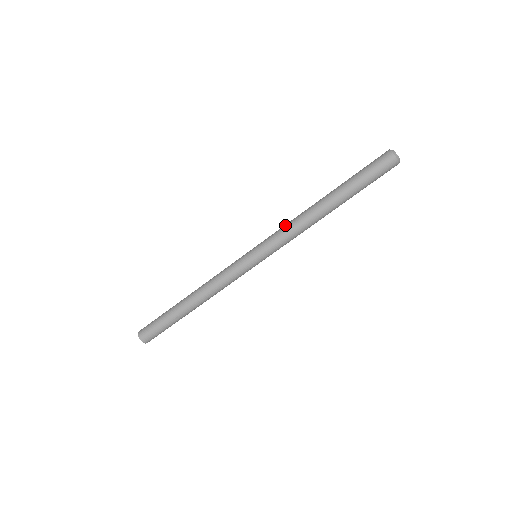
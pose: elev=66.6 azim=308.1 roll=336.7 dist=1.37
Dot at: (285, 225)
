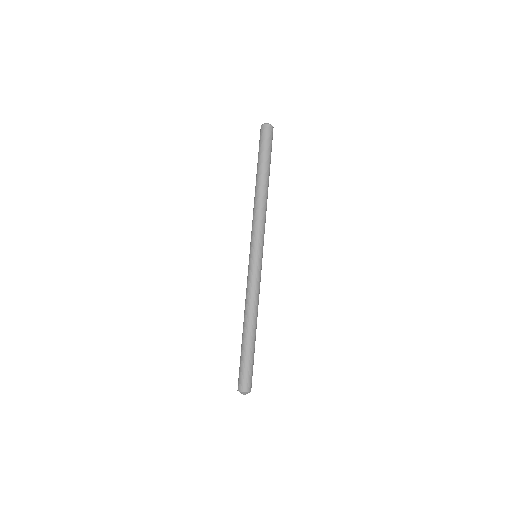
Dot at: (252, 221)
